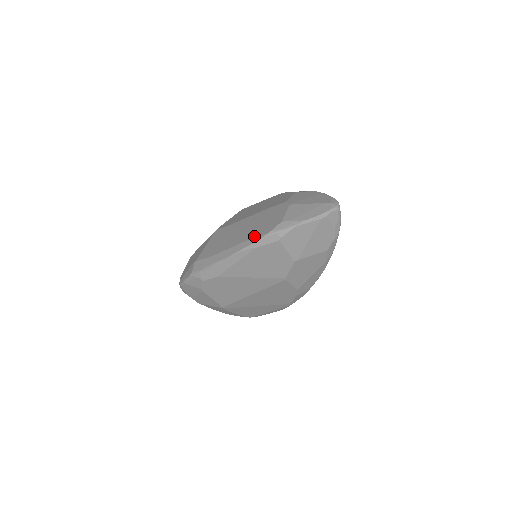
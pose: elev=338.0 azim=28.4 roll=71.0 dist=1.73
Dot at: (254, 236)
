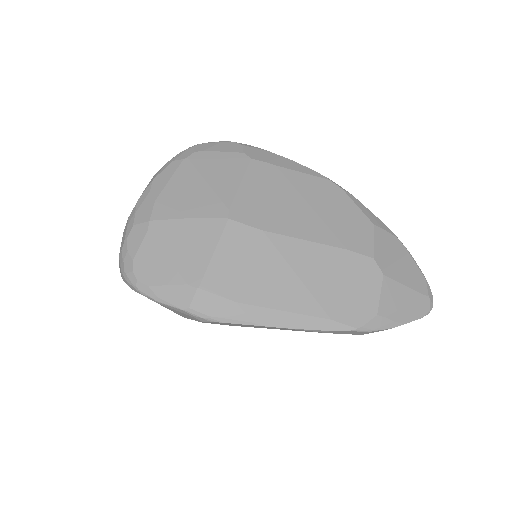
Dot at: (331, 317)
